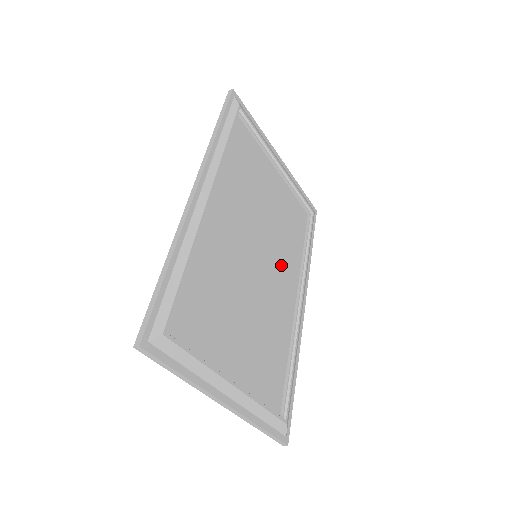
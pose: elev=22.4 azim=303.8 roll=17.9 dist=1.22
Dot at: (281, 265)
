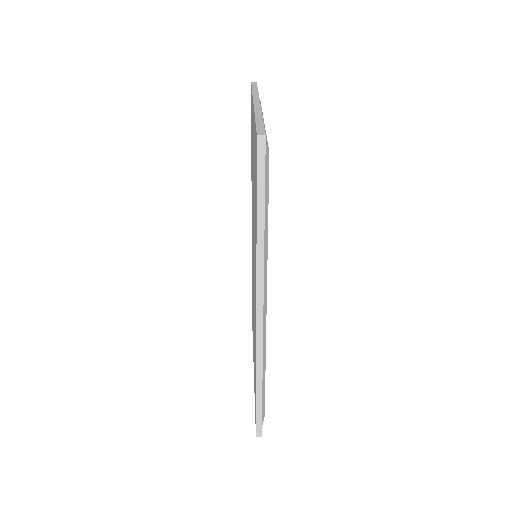
Dot at: occluded
